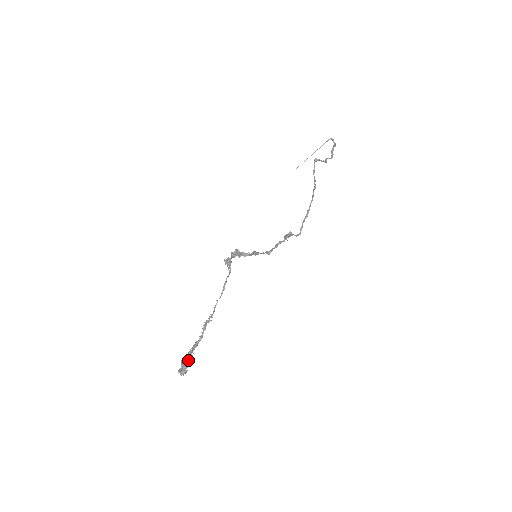
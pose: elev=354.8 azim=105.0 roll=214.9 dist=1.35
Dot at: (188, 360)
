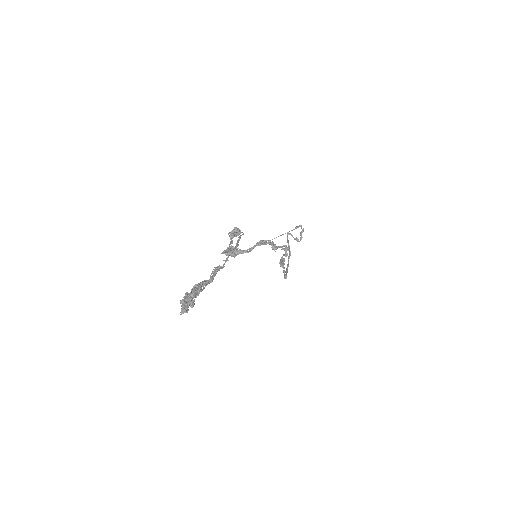
Dot at: (196, 293)
